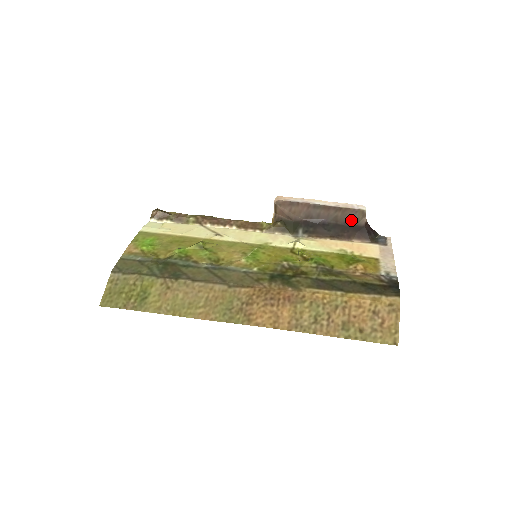
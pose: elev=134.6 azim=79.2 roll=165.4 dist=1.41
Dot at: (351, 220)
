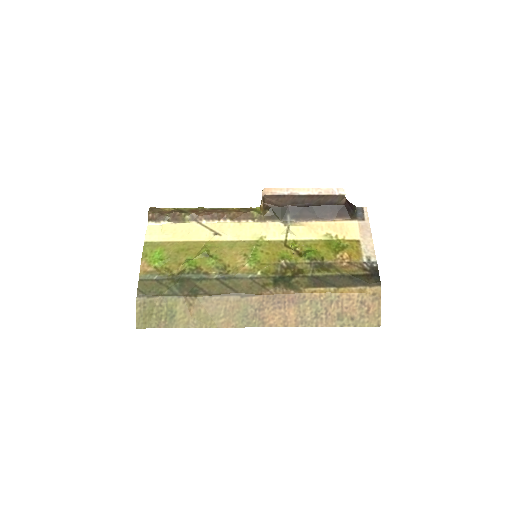
Dot at: (332, 202)
